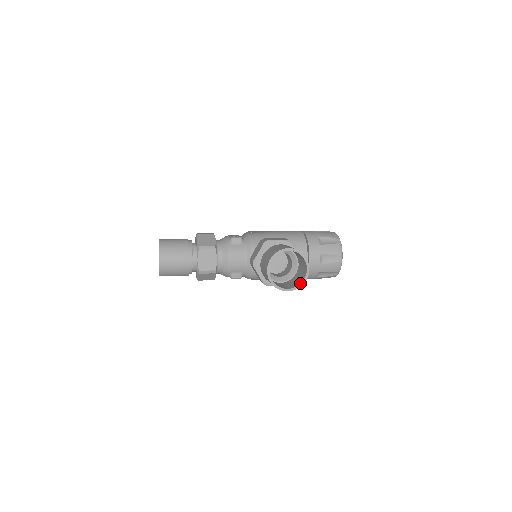
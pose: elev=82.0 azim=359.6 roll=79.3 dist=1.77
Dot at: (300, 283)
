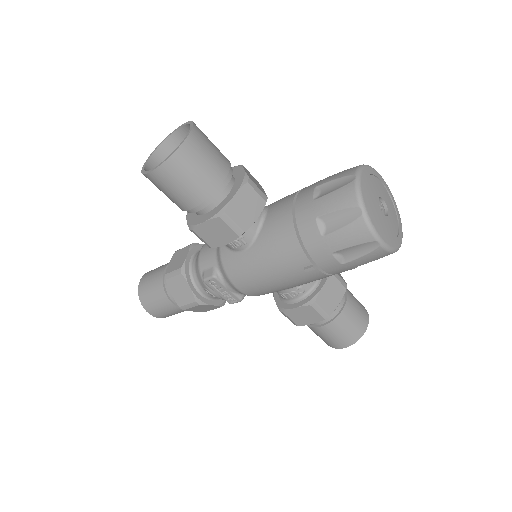
Dot at: (173, 152)
